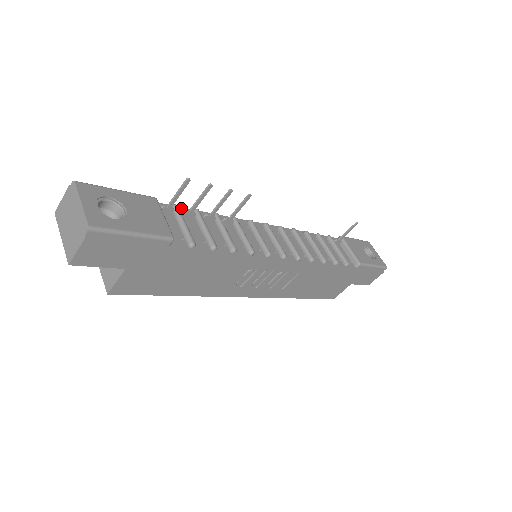
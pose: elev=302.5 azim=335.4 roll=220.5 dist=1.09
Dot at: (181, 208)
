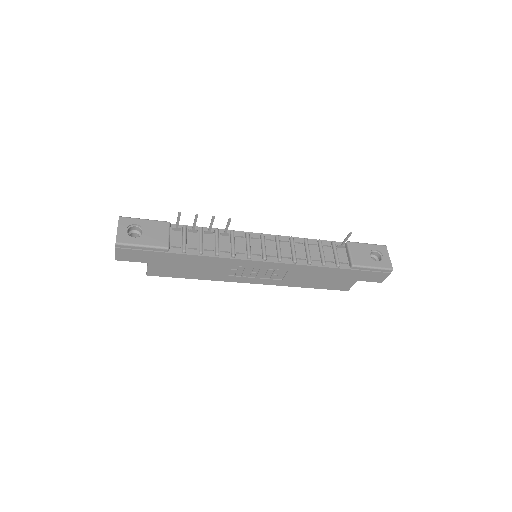
Dot at: (191, 226)
